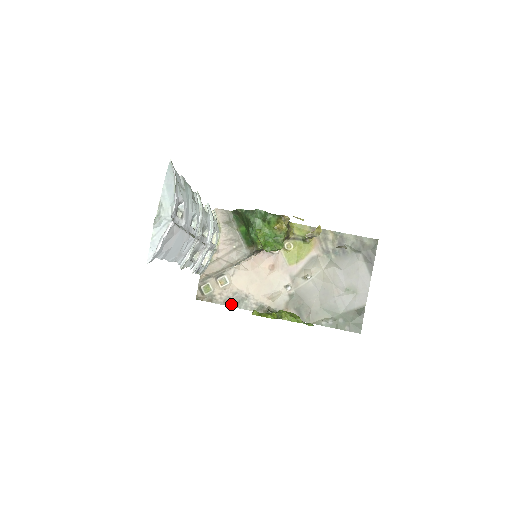
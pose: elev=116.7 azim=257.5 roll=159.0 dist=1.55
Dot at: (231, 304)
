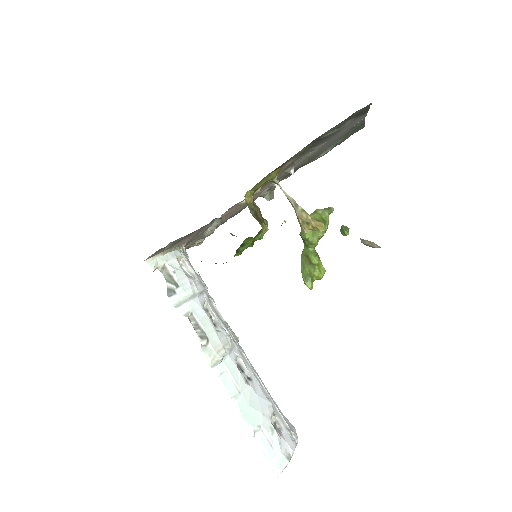
Dot at: (226, 221)
